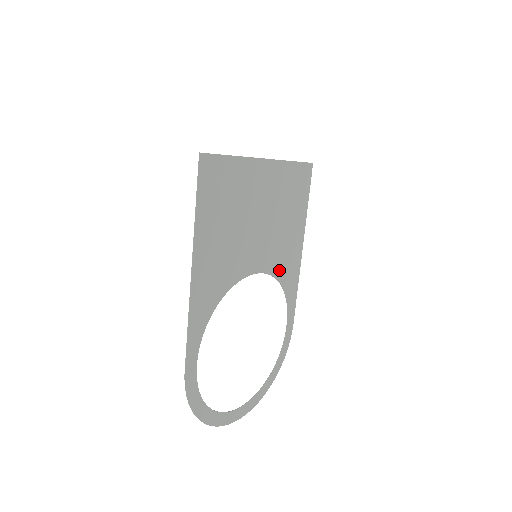
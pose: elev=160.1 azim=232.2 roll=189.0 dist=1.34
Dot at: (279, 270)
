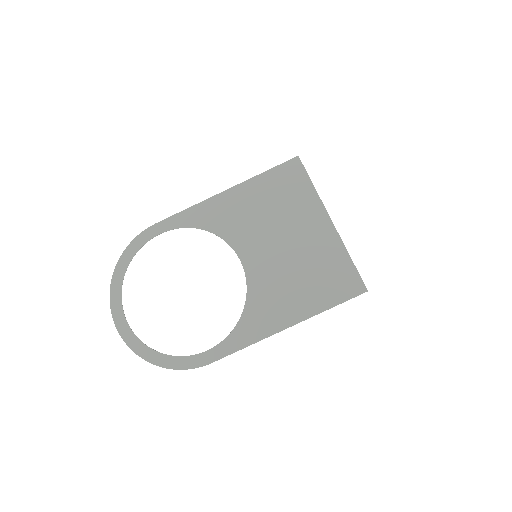
Dot at: (255, 299)
